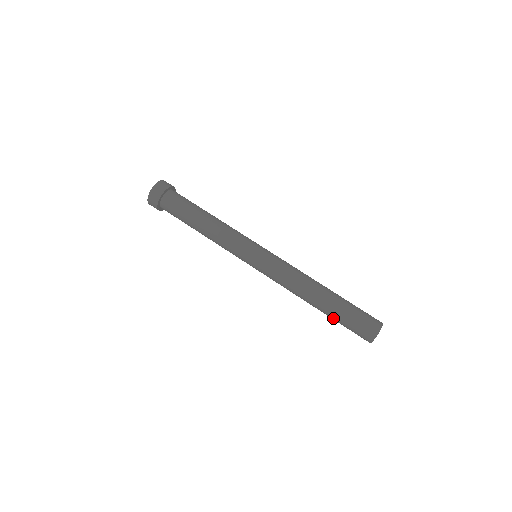
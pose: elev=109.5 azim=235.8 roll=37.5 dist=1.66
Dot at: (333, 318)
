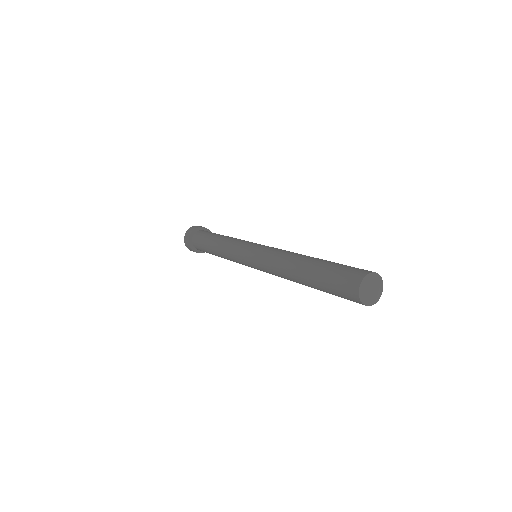
Dot at: (316, 278)
